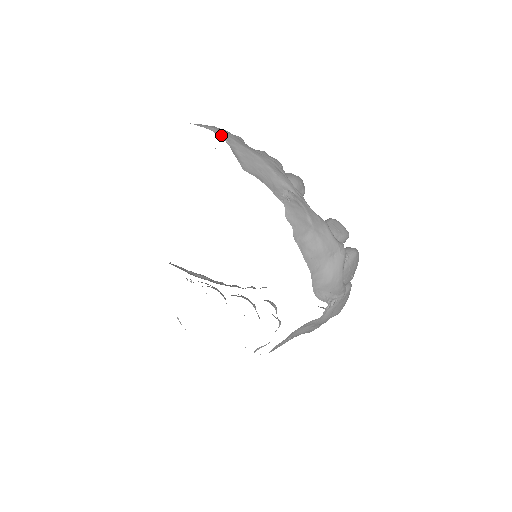
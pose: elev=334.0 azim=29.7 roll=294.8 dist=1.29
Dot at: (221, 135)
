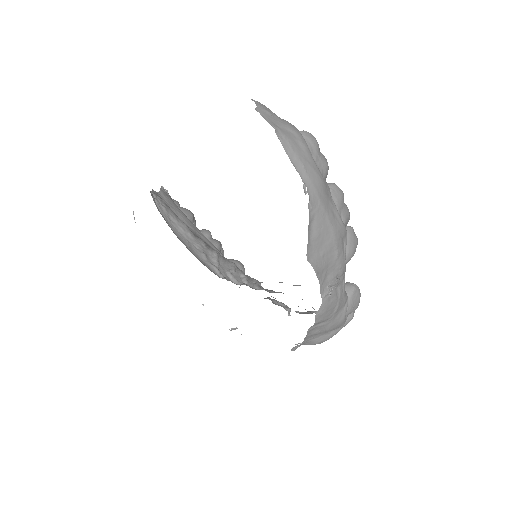
Dot at: (308, 188)
